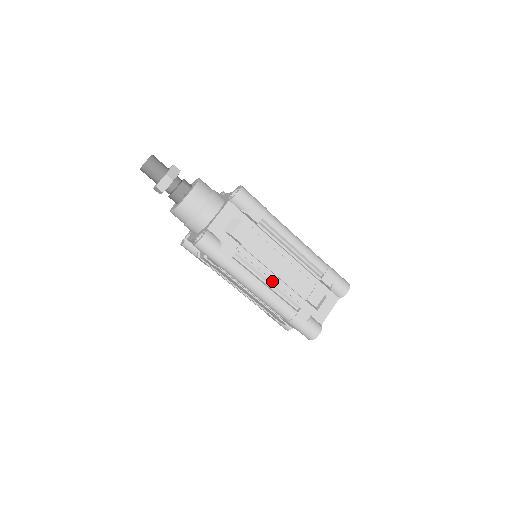
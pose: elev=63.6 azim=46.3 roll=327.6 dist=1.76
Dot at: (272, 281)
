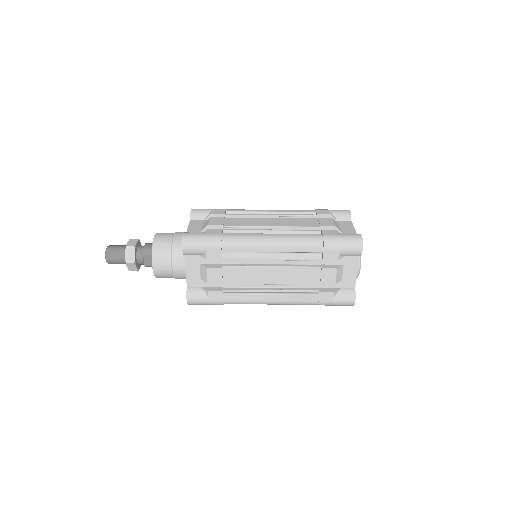
Dot at: (274, 291)
